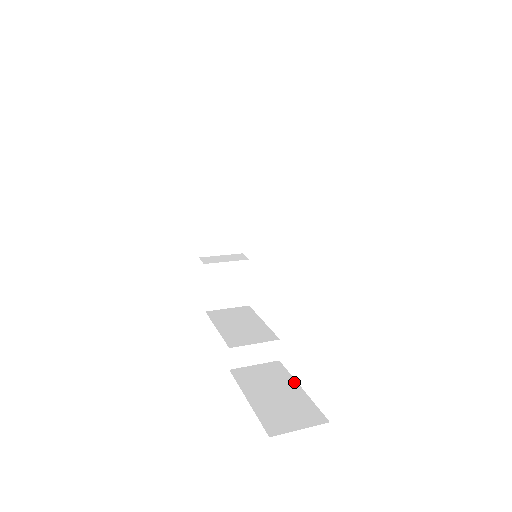
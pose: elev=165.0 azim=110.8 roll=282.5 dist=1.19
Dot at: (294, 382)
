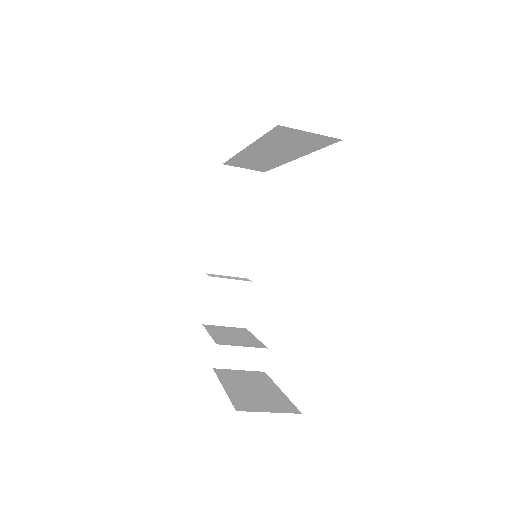
Dot at: (275, 385)
